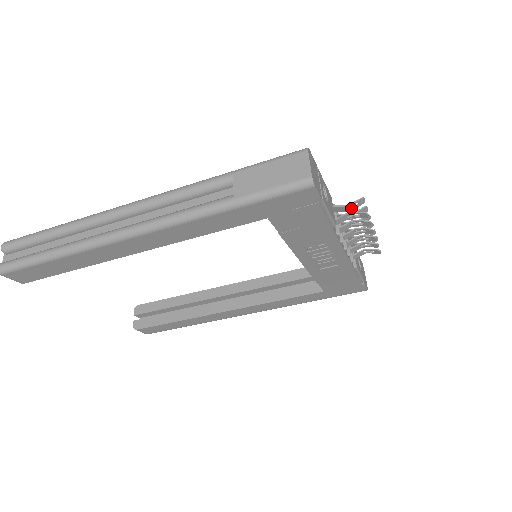
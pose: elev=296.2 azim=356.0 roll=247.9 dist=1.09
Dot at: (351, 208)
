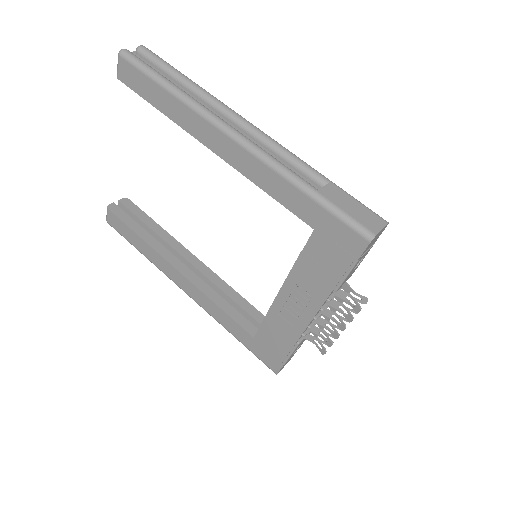
Dot at: occluded
